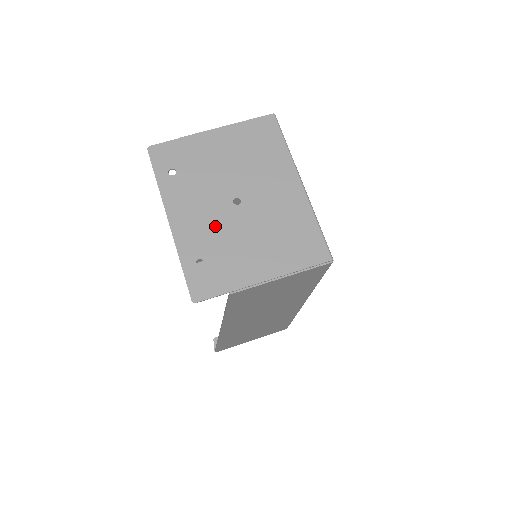
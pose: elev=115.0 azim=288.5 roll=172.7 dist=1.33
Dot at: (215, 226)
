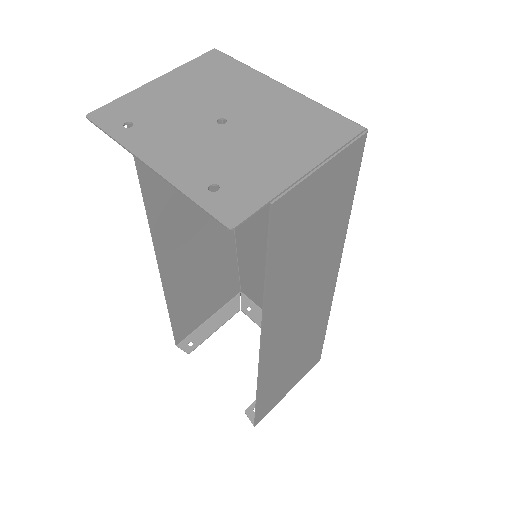
Dot at: (210, 150)
